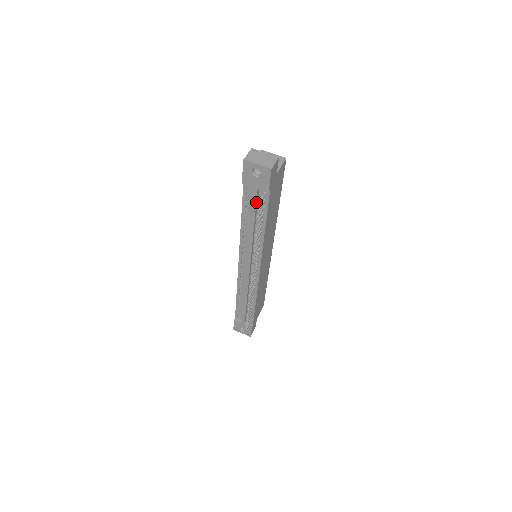
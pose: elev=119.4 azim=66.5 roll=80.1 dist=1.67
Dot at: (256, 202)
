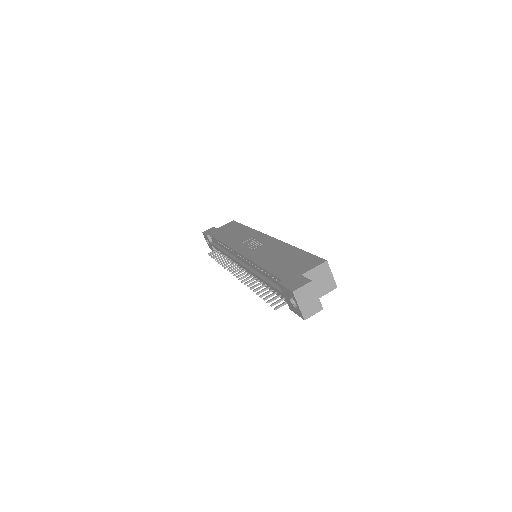
Dot at: (278, 292)
